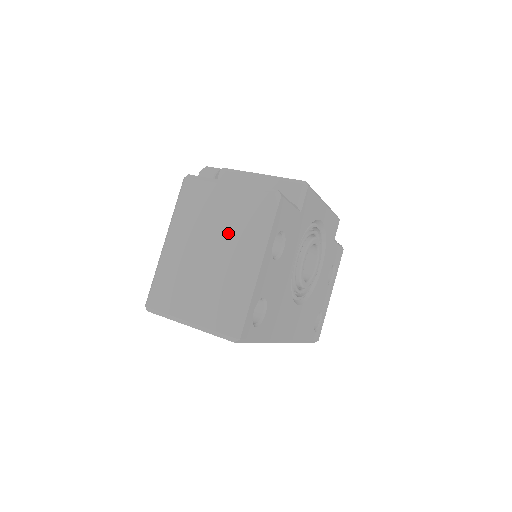
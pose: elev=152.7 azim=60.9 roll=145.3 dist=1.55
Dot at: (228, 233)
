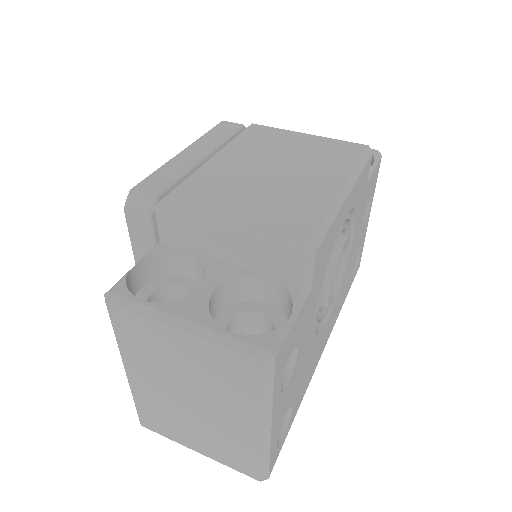
Dot at: (209, 389)
